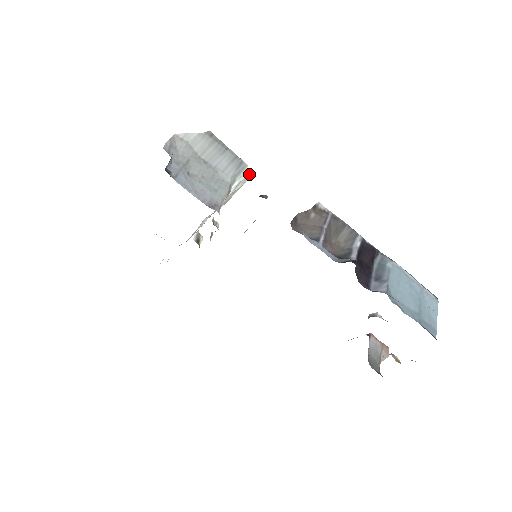
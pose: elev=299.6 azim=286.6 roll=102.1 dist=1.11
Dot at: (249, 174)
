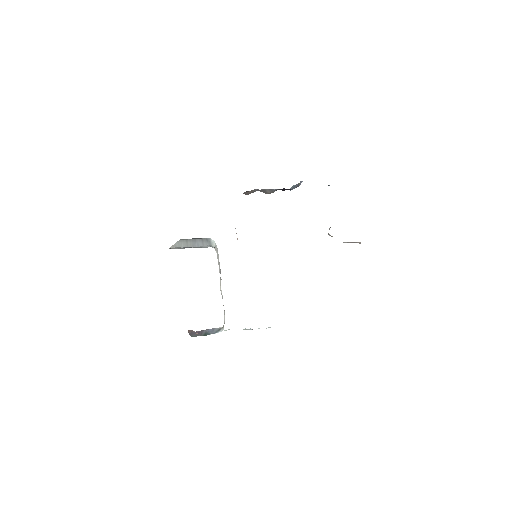
Dot at: occluded
